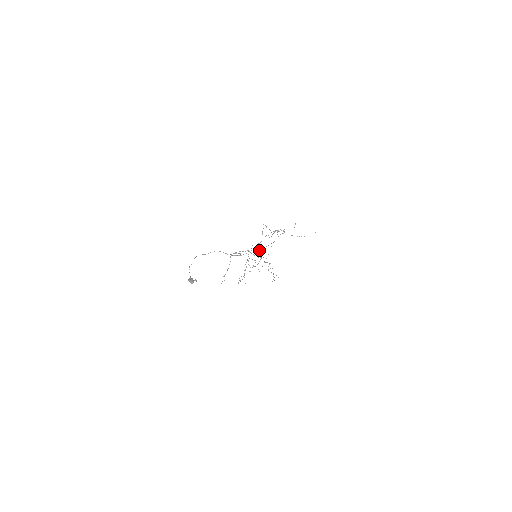
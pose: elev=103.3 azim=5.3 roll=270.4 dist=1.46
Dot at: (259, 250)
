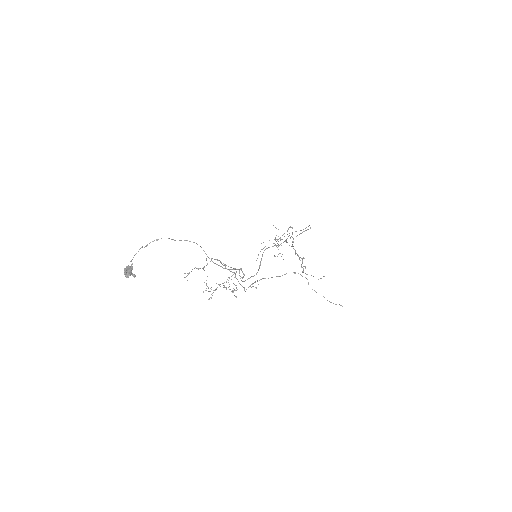
Dot at: (261, 259)
